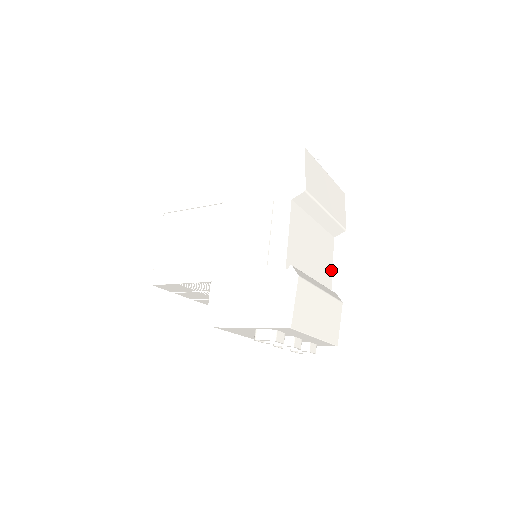
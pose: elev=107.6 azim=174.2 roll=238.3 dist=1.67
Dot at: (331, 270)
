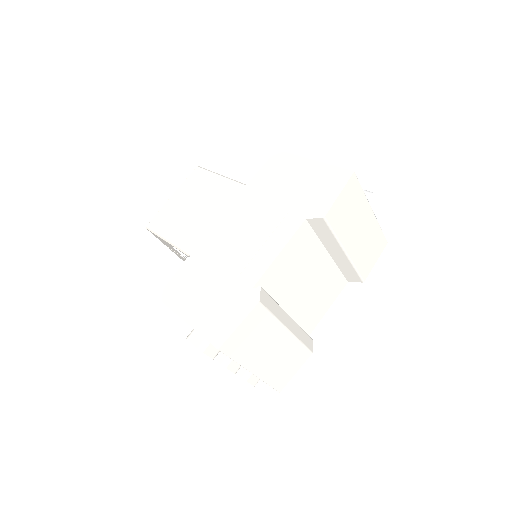
Dot at: (323, 313)
